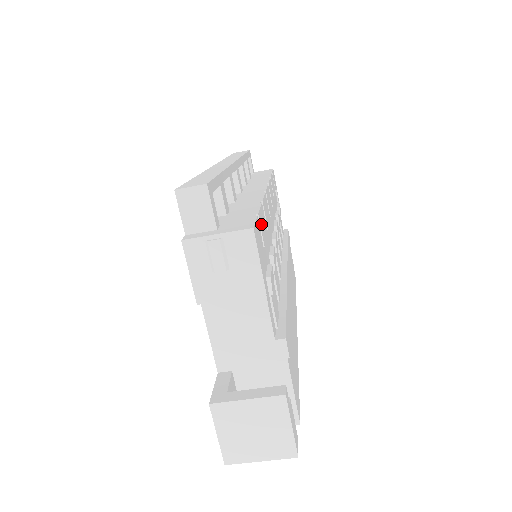
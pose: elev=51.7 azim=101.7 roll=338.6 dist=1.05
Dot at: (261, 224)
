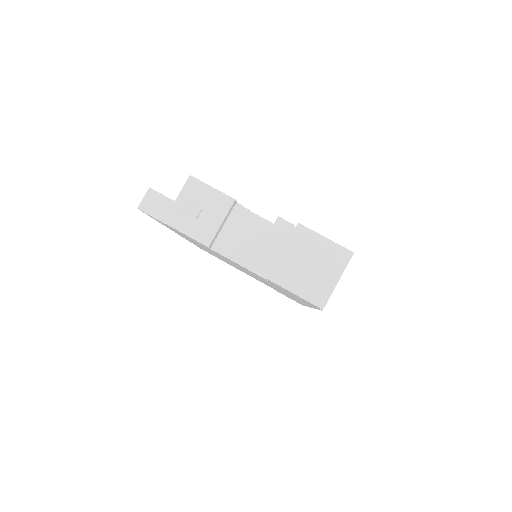
Dot at: occluded
